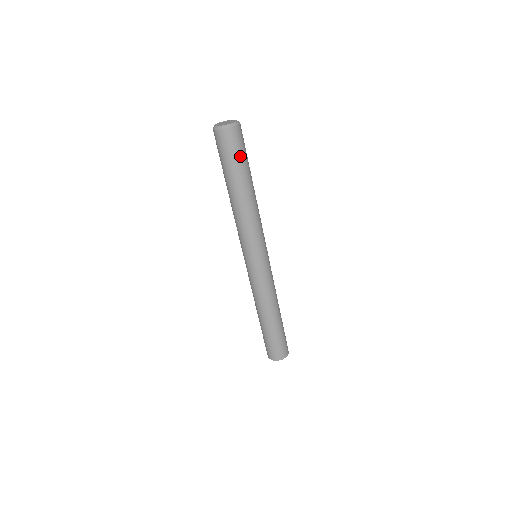
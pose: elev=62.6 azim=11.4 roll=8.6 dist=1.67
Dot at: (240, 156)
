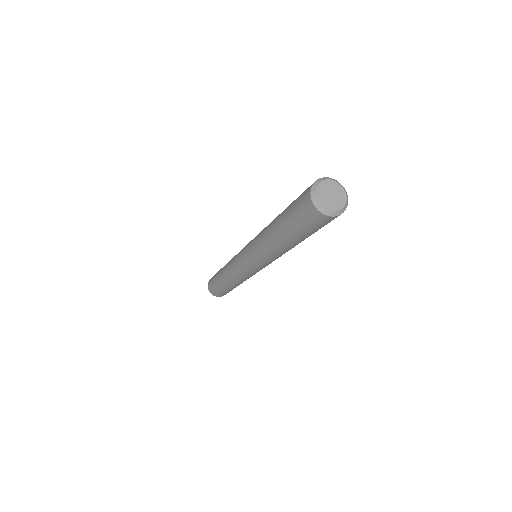
Dot at: (316, 230)
